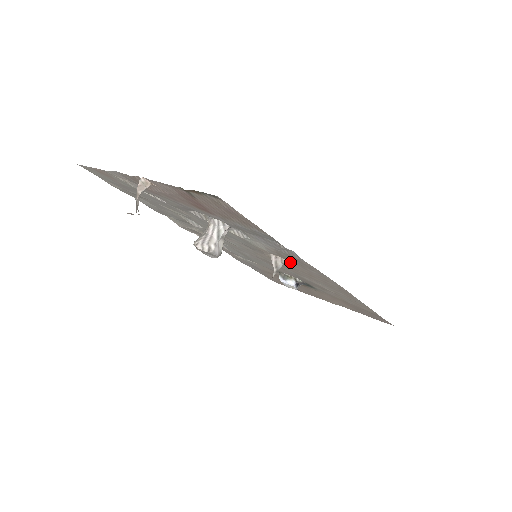
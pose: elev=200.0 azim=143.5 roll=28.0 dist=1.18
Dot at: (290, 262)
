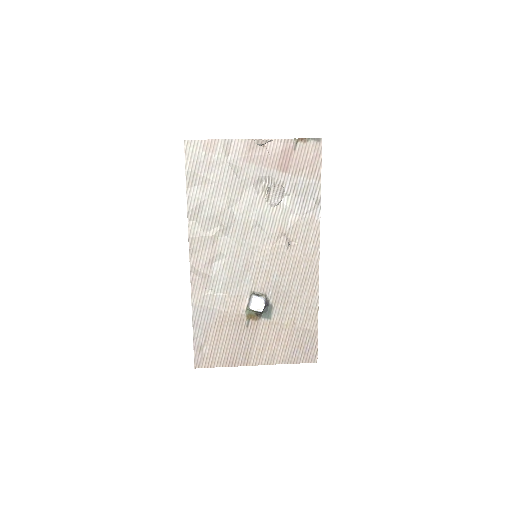
Dot at: (294, 243)
